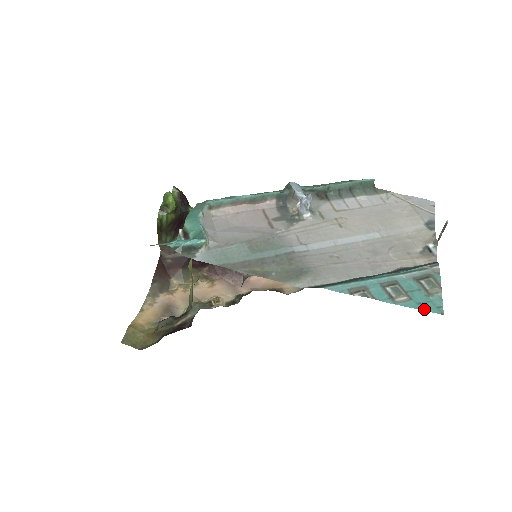
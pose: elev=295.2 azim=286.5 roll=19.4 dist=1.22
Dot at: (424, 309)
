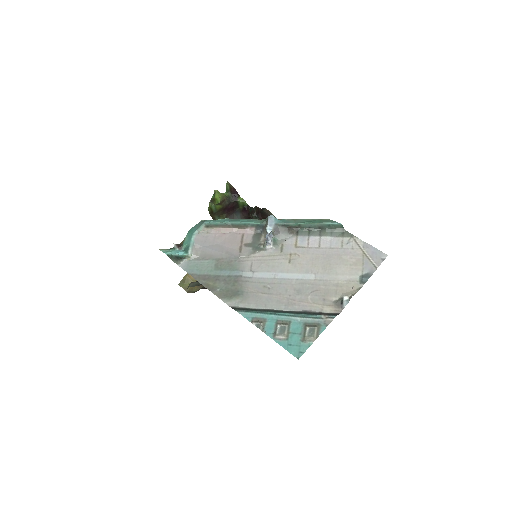
Dot at: (289, 350)
